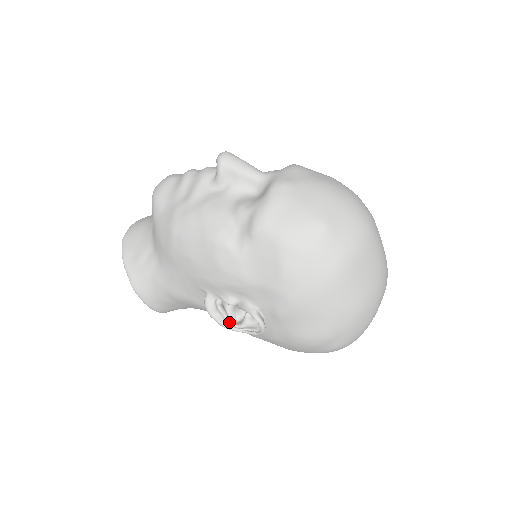
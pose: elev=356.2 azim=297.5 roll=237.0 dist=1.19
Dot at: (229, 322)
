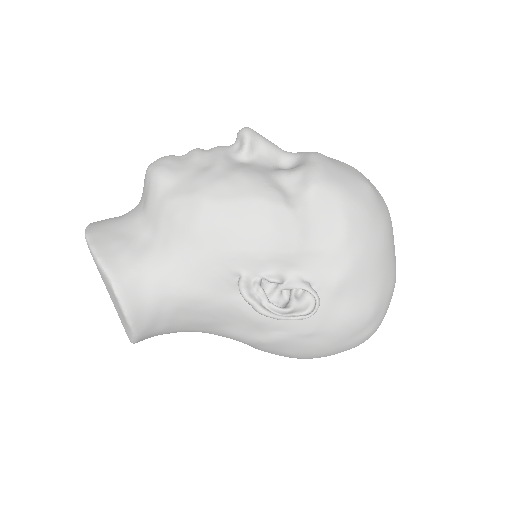
Dot at: (275, 306)
